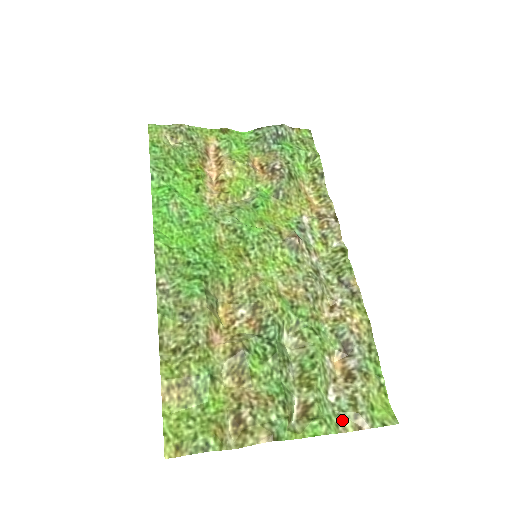
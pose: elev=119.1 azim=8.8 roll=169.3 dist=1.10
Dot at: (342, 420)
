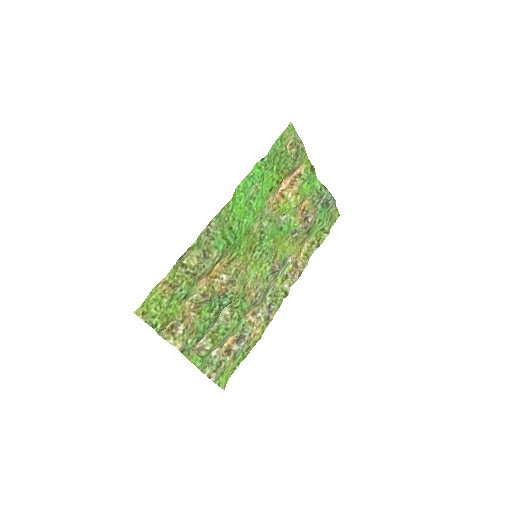
Dot at: (208, 367)
